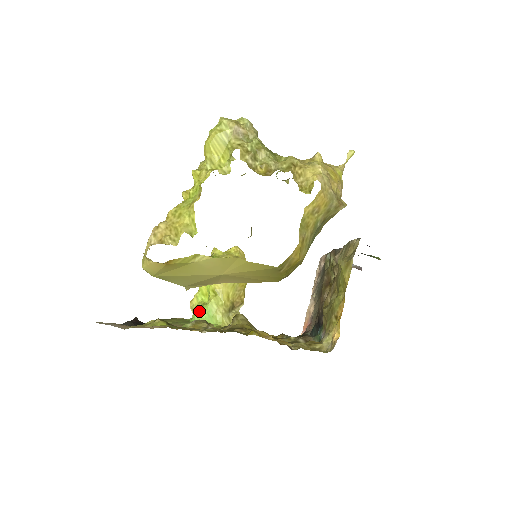
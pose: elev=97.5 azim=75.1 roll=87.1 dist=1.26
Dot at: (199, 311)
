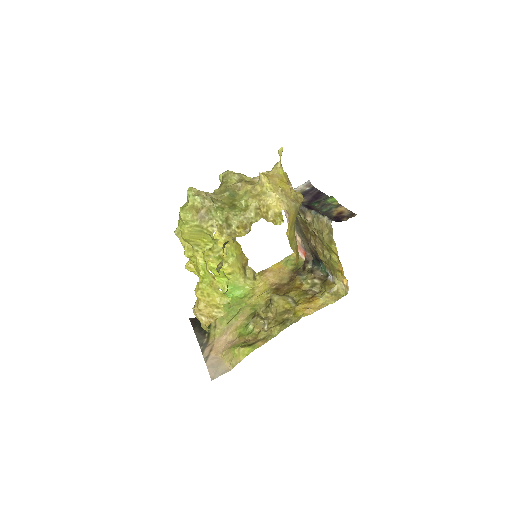
Dot at: (228, 290)
